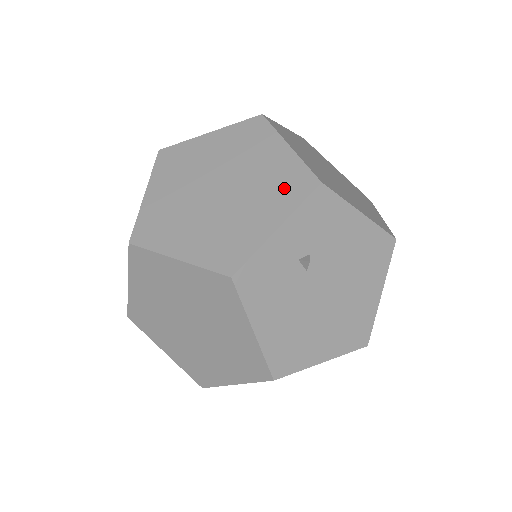
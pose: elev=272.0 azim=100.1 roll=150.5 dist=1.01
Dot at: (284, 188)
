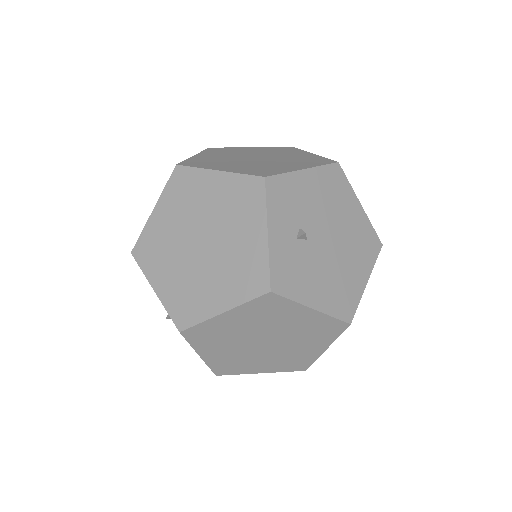
Dot at: (244, 203)
